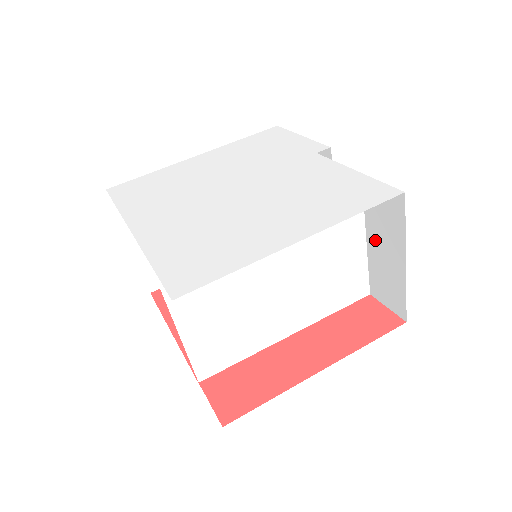
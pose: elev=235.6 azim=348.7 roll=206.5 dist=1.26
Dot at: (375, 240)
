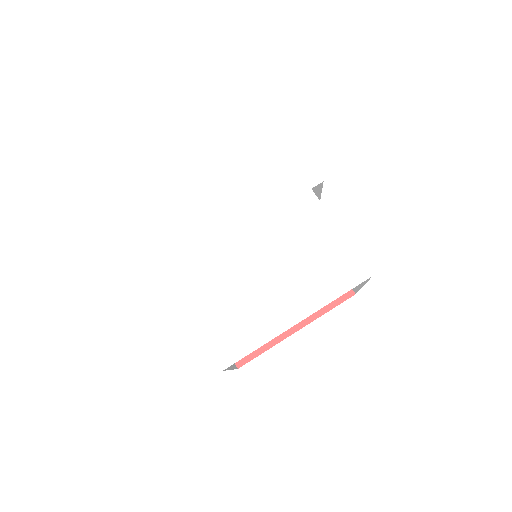
Dot at: occluded
